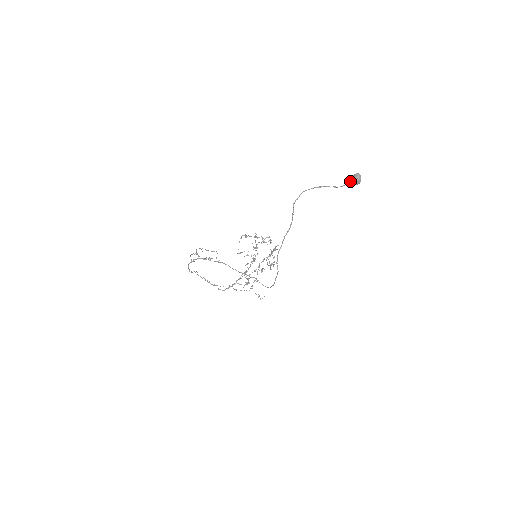
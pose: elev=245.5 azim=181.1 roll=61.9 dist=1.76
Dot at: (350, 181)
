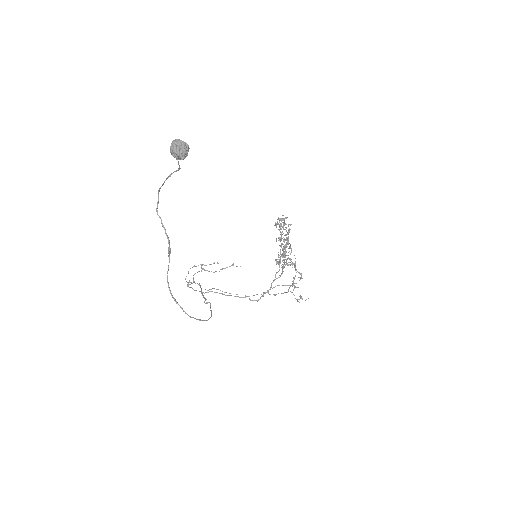
Dot at: occluded
